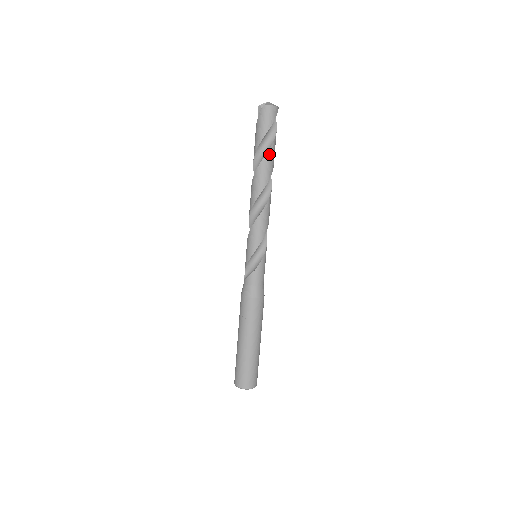
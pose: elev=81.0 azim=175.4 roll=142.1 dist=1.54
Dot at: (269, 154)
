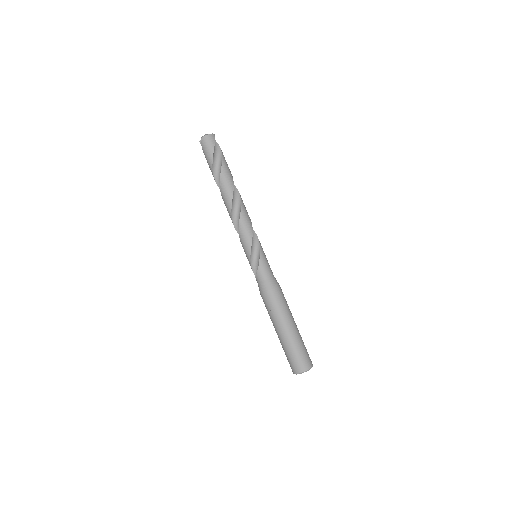
Dot at: (223, 171)
